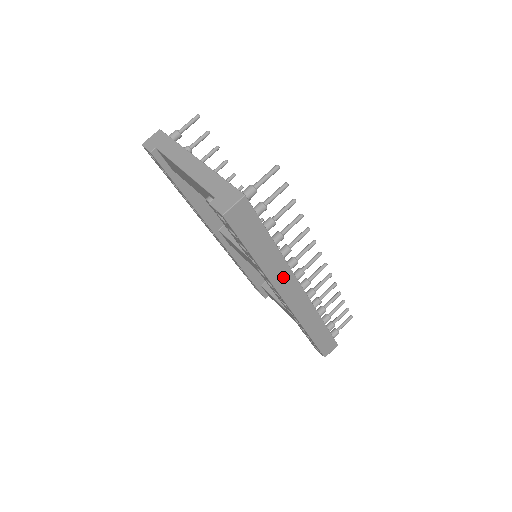
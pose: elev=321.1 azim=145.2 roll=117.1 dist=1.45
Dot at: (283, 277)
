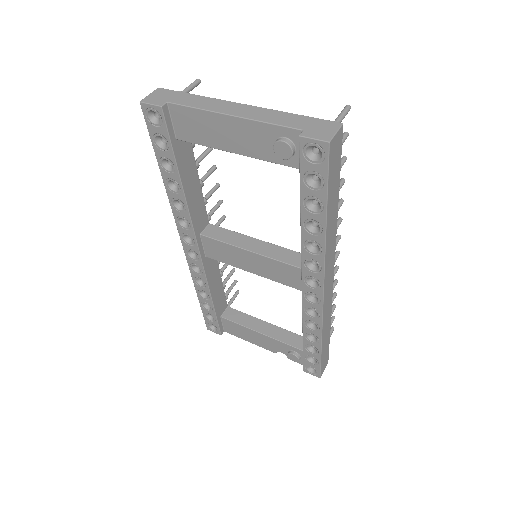
Dot at: (330, 253)
